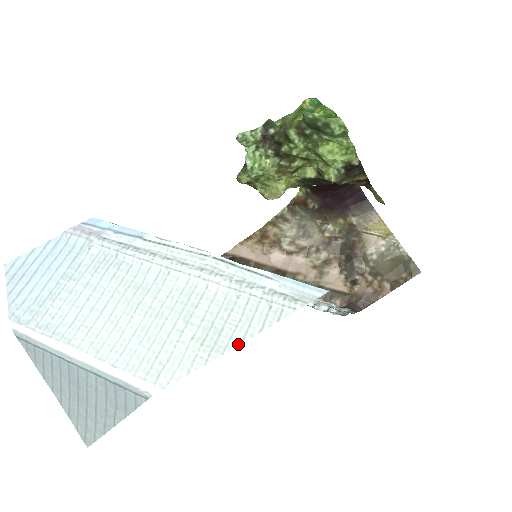
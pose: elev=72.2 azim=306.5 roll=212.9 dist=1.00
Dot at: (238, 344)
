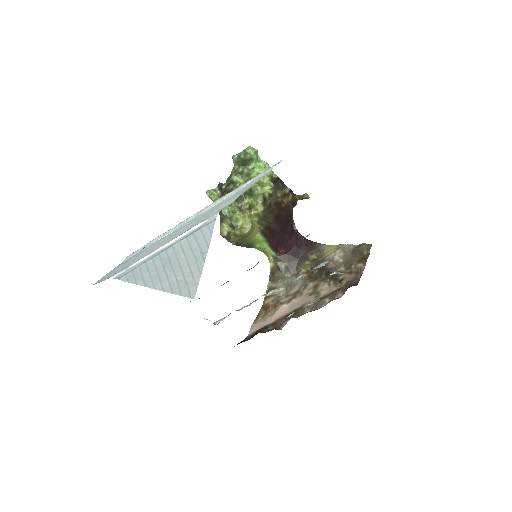
Dot at: occluded
